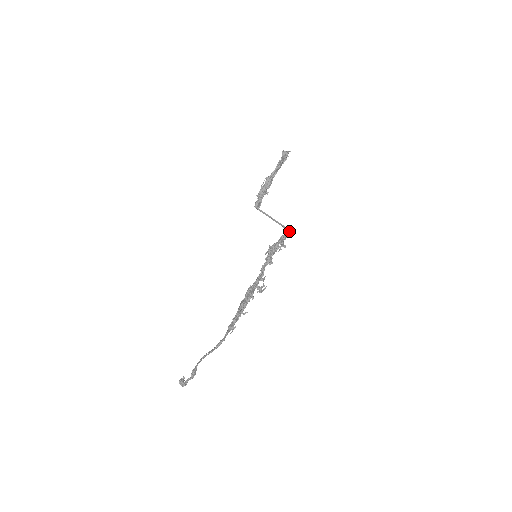
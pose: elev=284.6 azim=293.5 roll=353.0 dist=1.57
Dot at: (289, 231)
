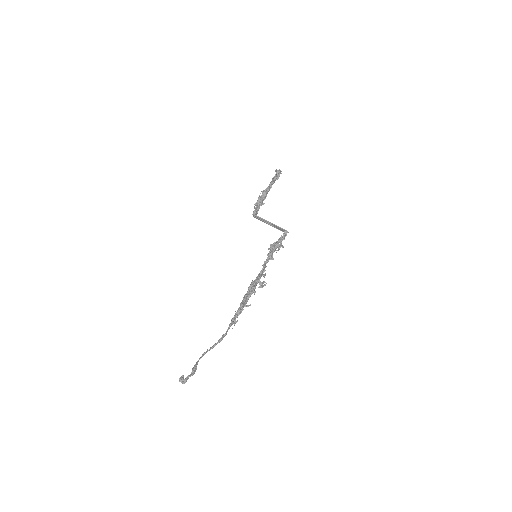
Dot at: (287, 232)
